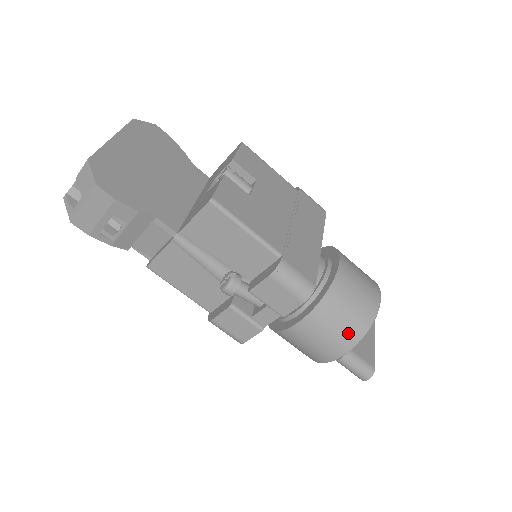
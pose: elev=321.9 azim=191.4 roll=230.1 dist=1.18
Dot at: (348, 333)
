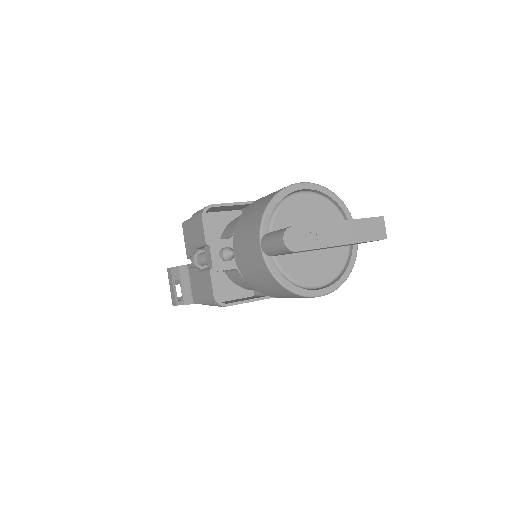
Dot at: (255, 219)
